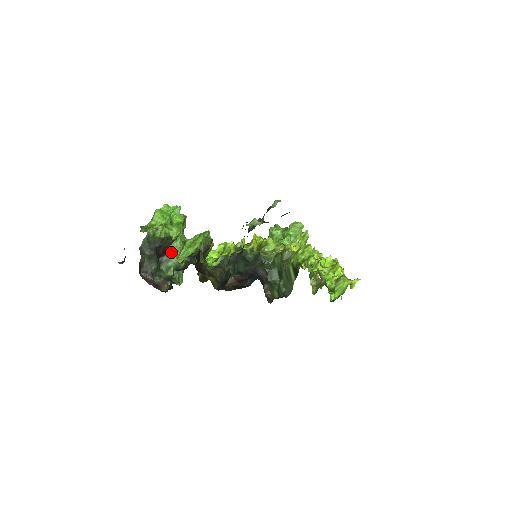
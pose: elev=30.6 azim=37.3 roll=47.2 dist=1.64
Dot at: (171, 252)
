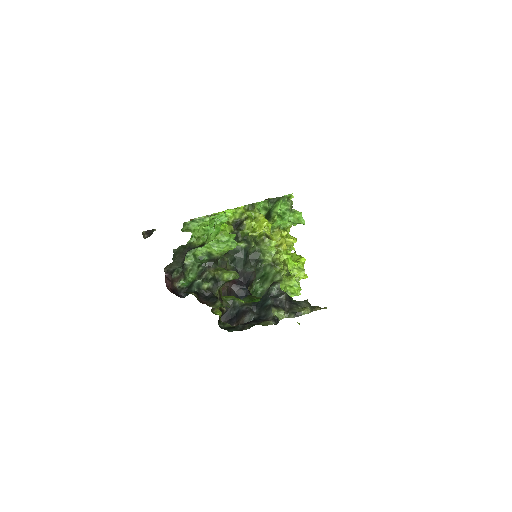
Dot at: occluded
